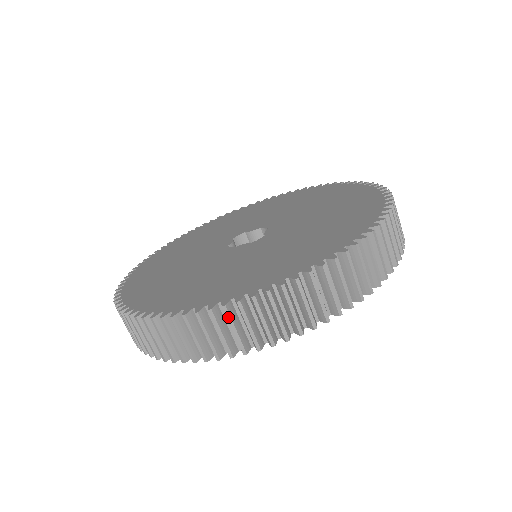
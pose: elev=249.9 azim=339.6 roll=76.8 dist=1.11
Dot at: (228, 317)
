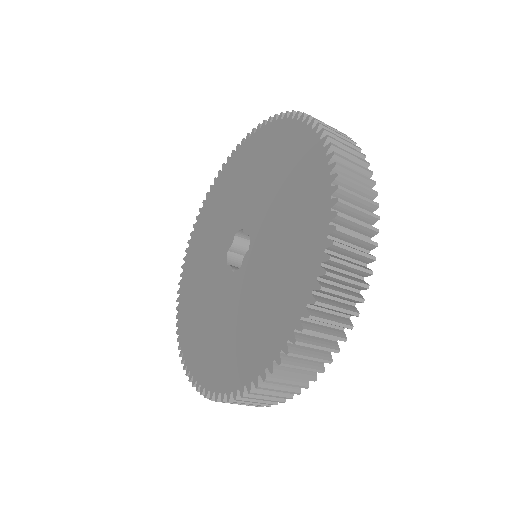
Dot at: (325, 306)
